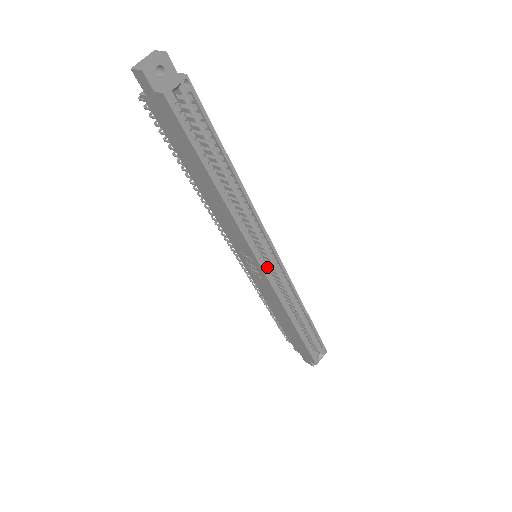
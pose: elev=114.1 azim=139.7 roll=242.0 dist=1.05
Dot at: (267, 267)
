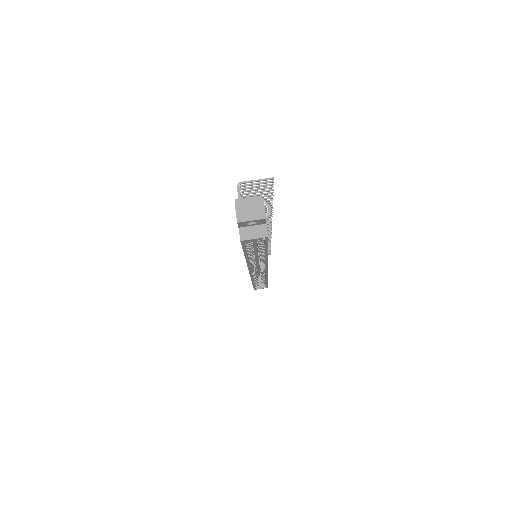
Dot at: (255, 270)
